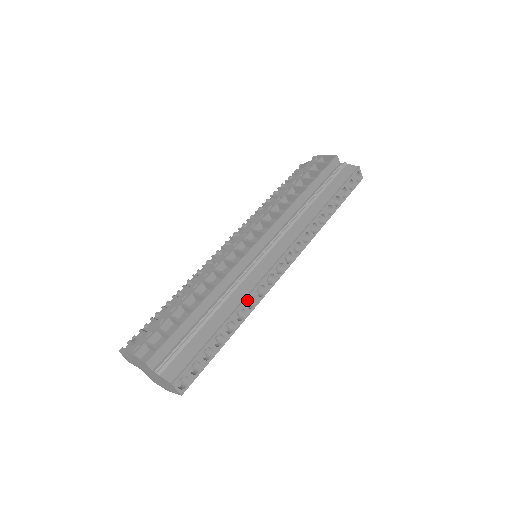
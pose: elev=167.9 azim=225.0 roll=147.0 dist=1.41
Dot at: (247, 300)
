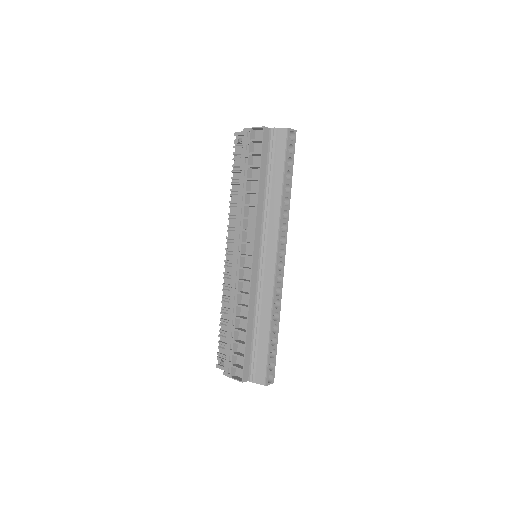
Dot at: occluded
